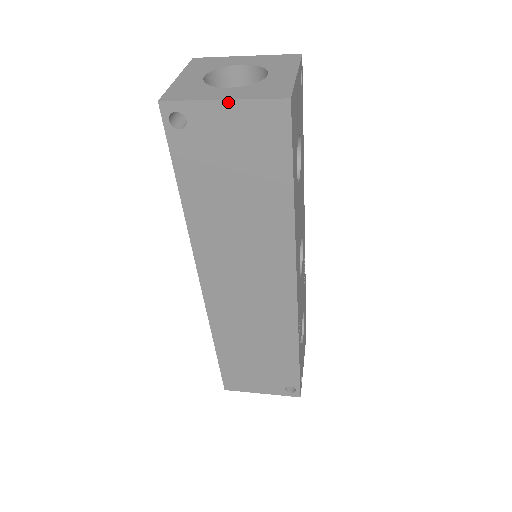
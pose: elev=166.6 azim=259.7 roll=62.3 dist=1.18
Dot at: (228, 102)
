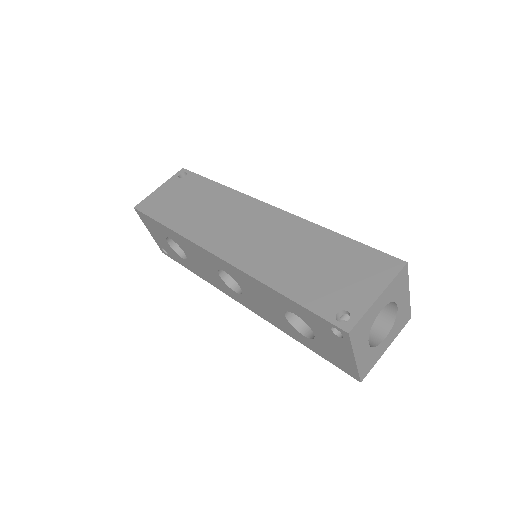
Dot at: (387, 346)
